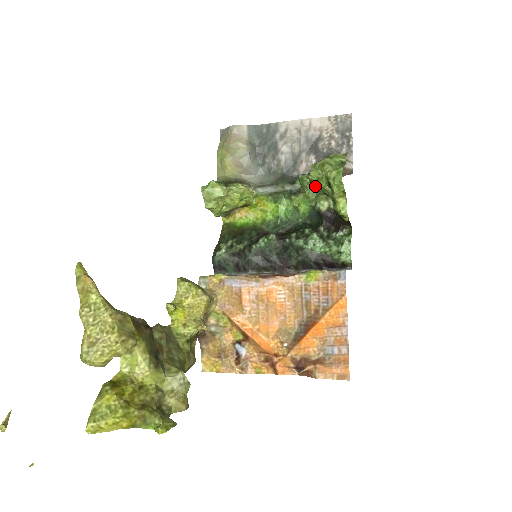
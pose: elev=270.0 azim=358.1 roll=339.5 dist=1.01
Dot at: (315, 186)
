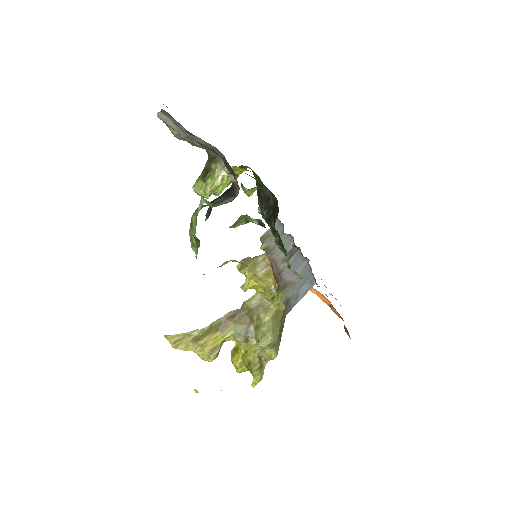
Dot at: occluded
